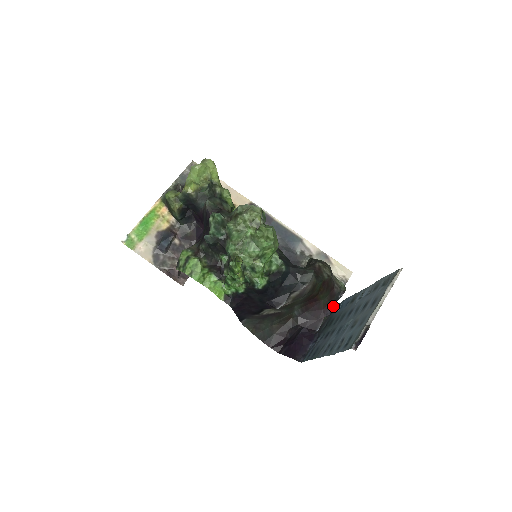
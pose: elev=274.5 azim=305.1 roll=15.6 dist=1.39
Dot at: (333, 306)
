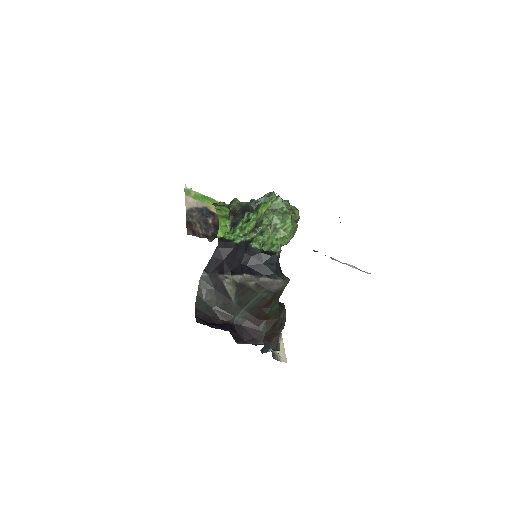
Dot at: (263, 344)
